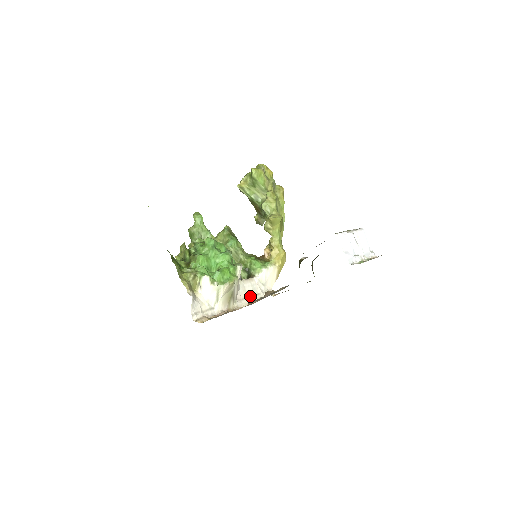
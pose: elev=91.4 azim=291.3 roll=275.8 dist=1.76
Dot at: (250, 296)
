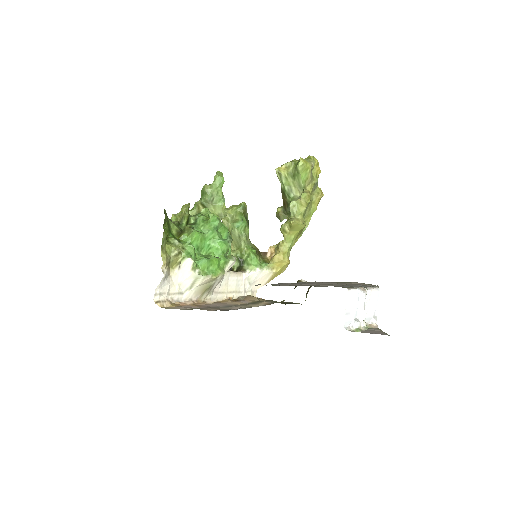
Dot at: (229, 291)
